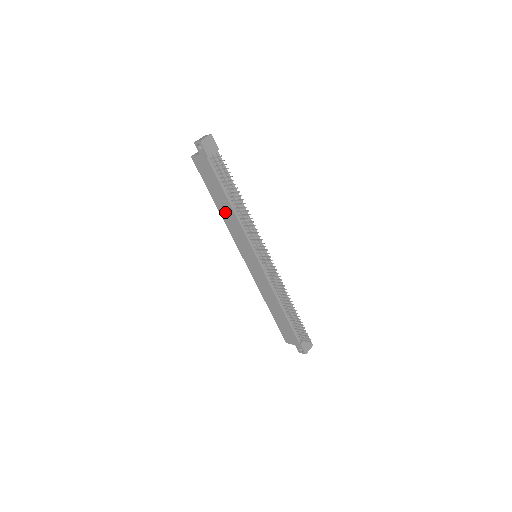
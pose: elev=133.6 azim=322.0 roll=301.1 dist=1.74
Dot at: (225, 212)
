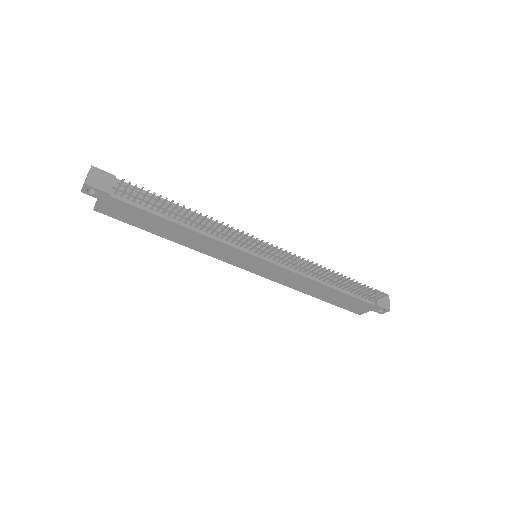
Dot at: (183, 238)
